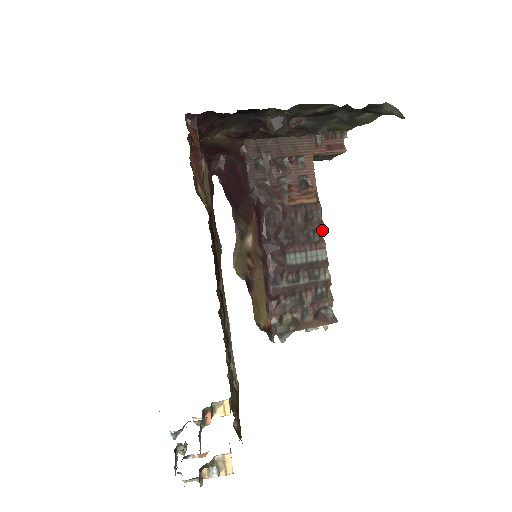
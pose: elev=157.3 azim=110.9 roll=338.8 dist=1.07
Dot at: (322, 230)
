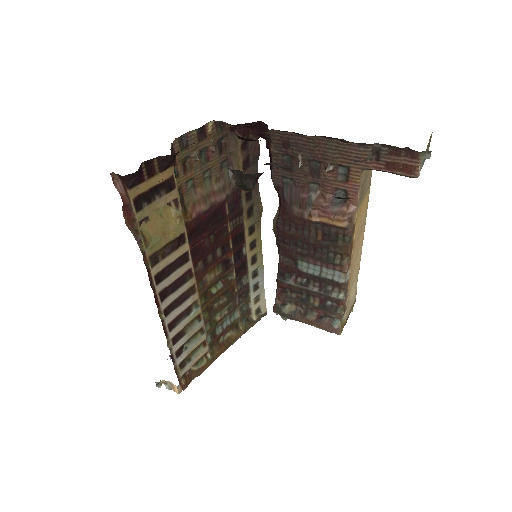
Dot at: (346, 256)
